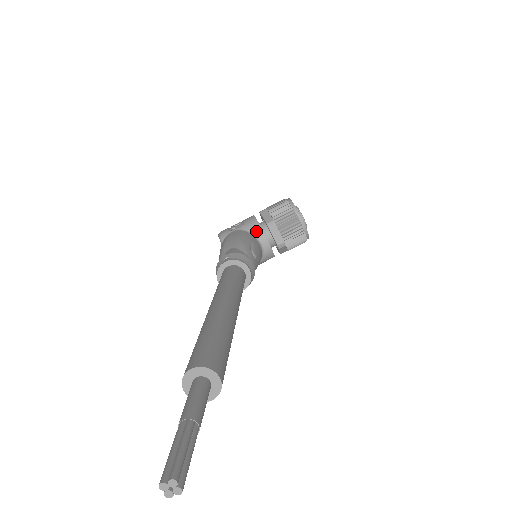
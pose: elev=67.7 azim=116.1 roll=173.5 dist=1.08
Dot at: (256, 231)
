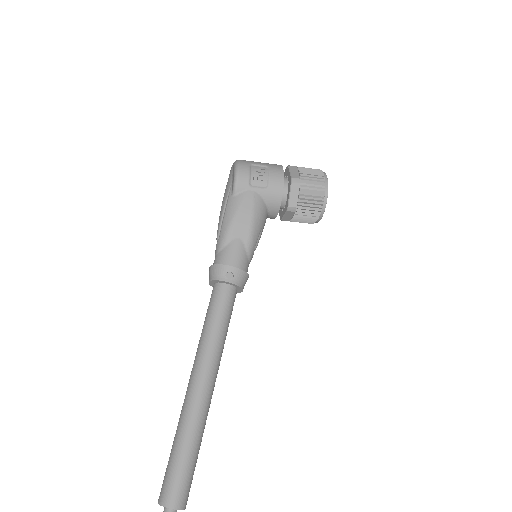
Dot at: (273, 207)
